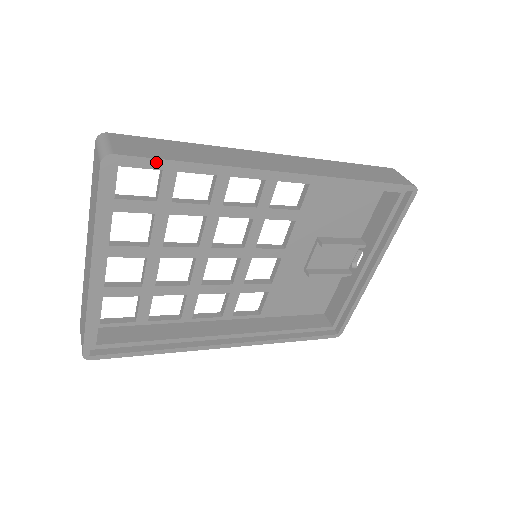
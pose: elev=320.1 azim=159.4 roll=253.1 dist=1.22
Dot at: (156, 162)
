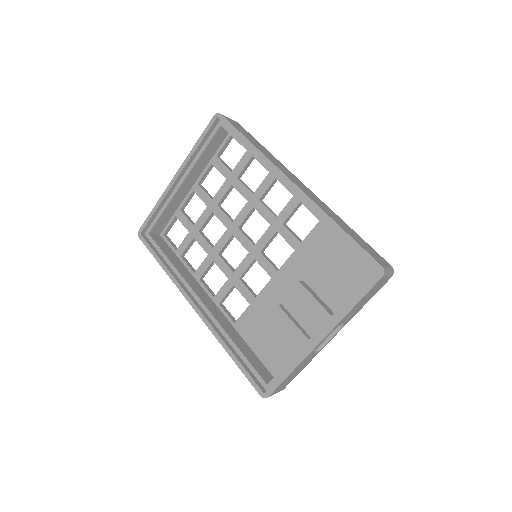
Dot at: (234, 129)
